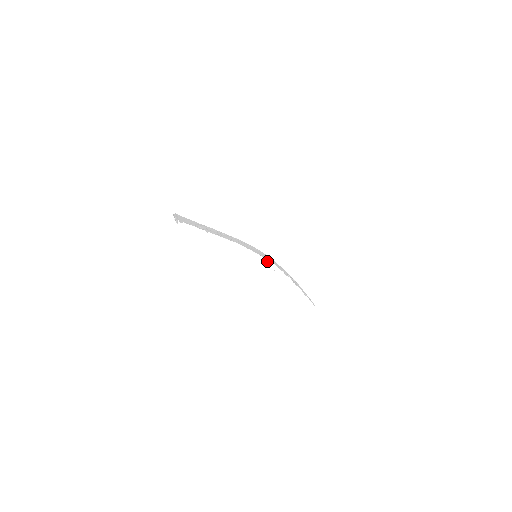
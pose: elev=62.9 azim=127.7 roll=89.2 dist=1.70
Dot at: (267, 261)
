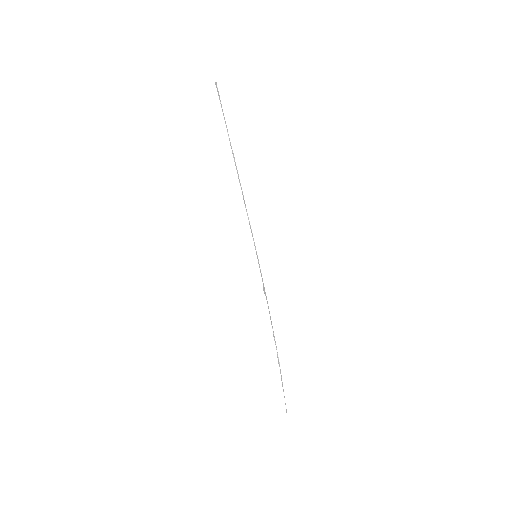
Dot at: (263, 287)
